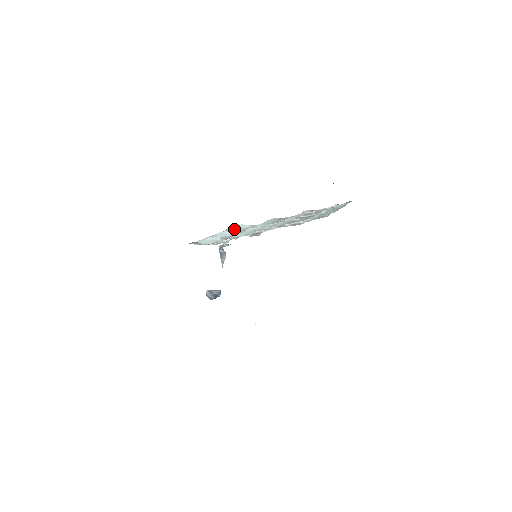
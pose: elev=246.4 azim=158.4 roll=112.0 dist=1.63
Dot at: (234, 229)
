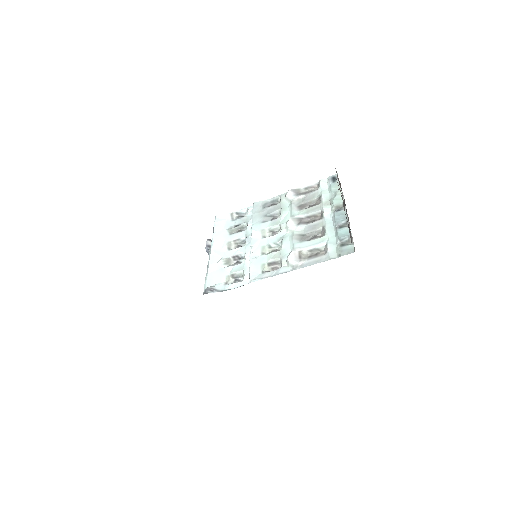
Dot at: (219, 232)
